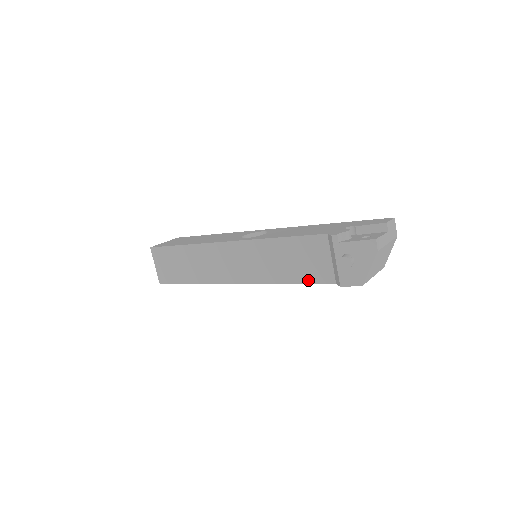
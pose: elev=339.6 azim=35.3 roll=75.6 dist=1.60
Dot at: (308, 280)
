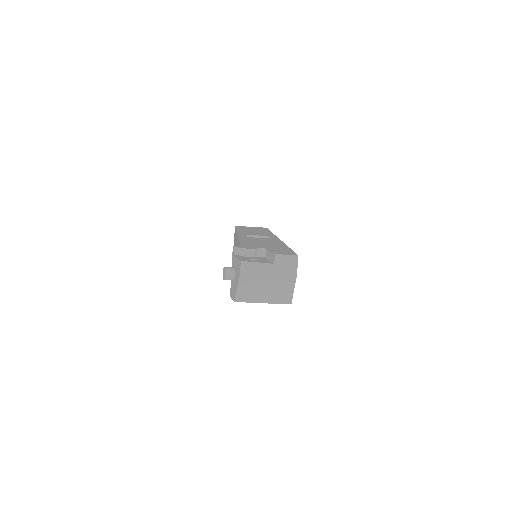
Dot at: occluded
